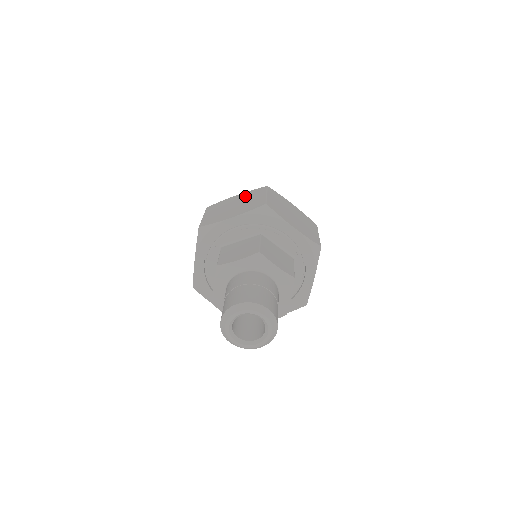
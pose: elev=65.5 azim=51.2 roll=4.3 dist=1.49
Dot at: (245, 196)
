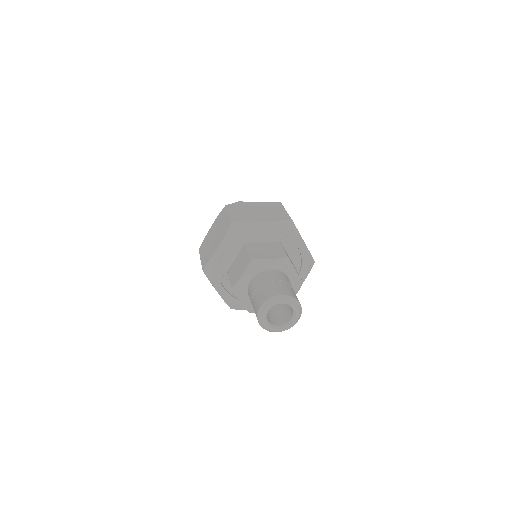
Dot at: (264, 205)
